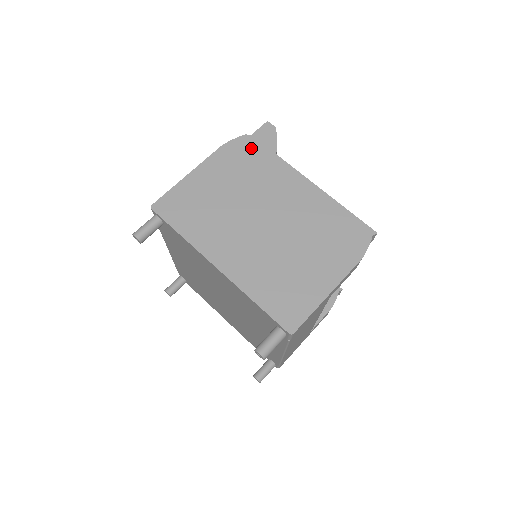
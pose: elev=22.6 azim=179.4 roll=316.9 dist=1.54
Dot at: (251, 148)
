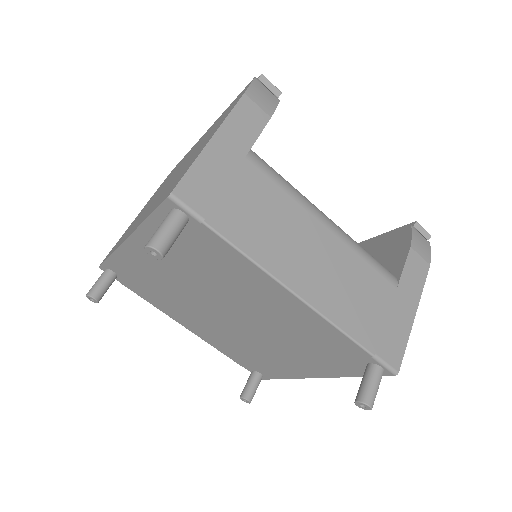
Dot at: occluded
